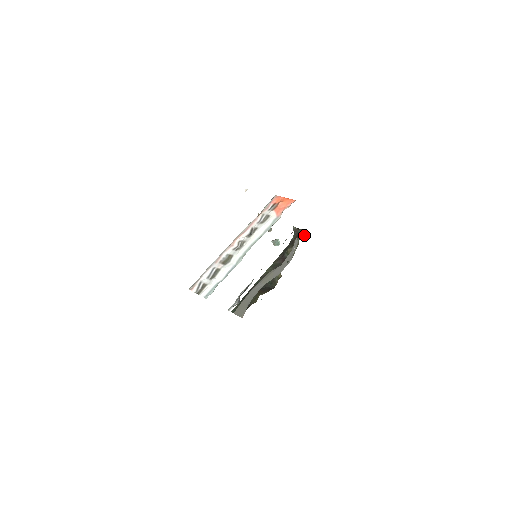
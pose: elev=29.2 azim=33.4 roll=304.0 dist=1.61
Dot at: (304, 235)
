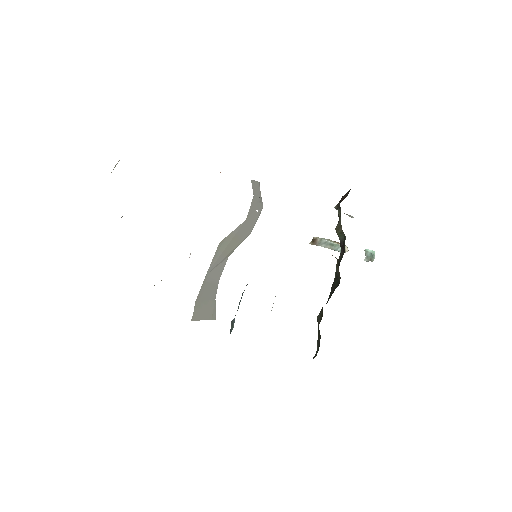
Dot at: (343, 199)
